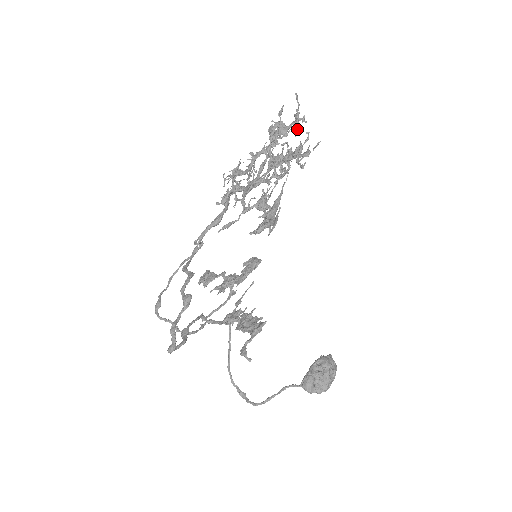
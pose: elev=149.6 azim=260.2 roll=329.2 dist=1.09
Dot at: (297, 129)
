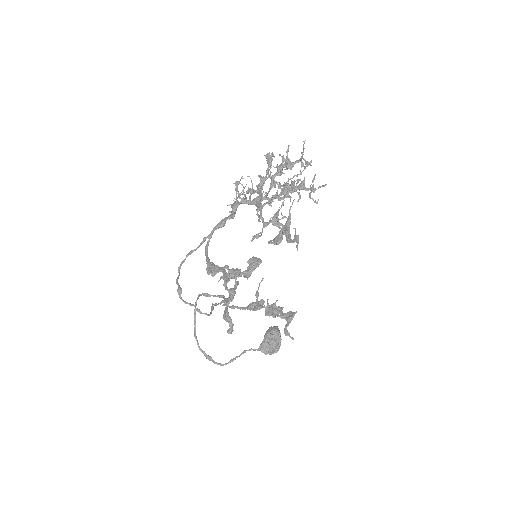
Dot at: (301, 167)
